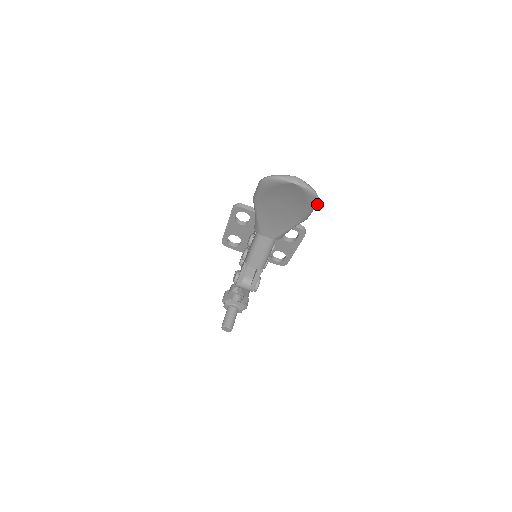
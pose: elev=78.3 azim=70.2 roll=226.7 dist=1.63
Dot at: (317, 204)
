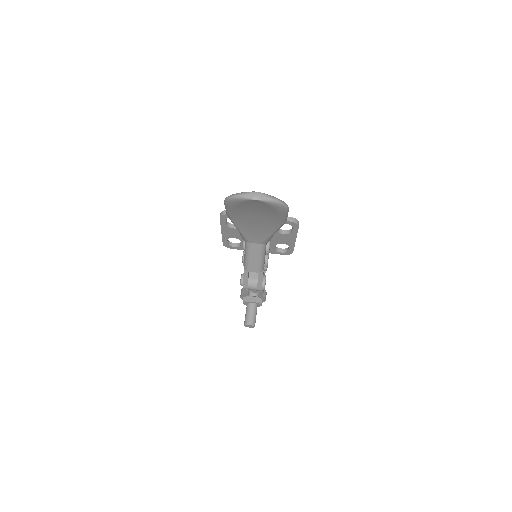
Dot at: (288, 210)
